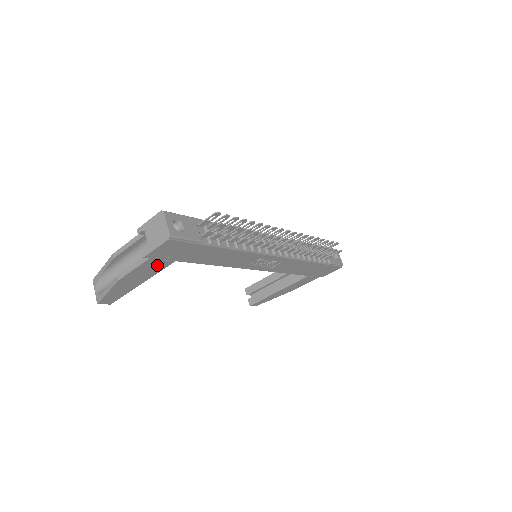
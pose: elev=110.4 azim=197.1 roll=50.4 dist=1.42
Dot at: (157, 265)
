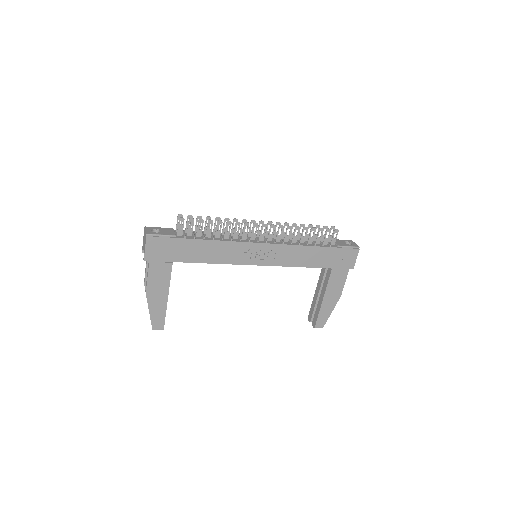
Dot at: (162, 269)
